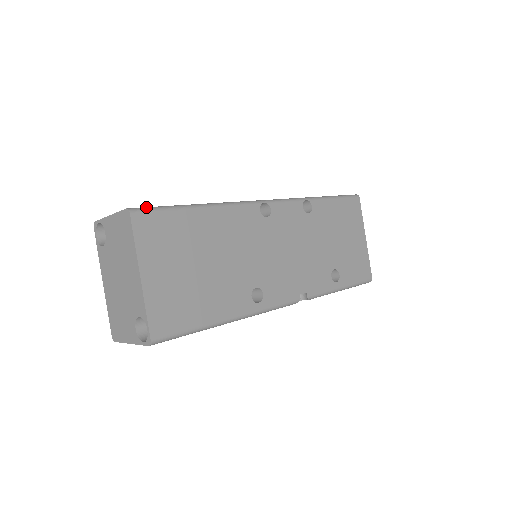
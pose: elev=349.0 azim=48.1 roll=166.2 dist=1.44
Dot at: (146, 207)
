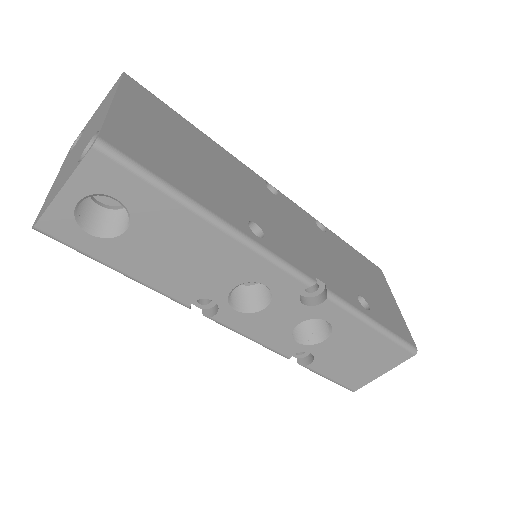
Dot at: occluded
